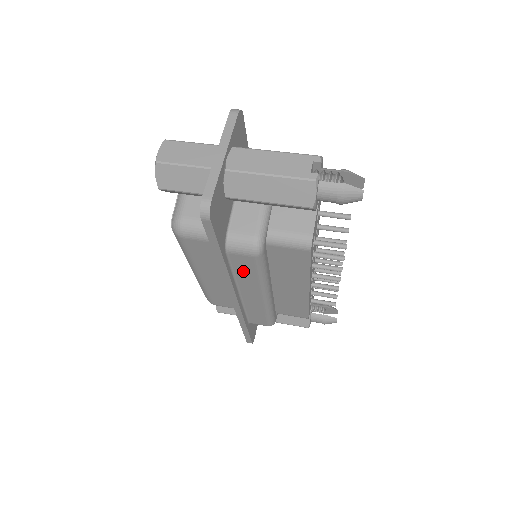
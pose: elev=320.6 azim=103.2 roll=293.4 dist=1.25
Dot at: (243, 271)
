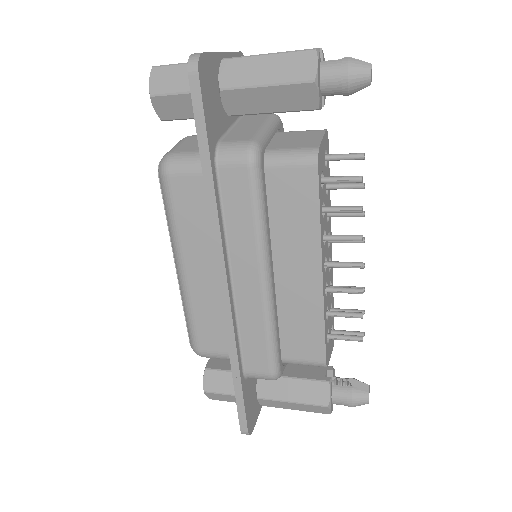
Dot at: (235, 211)
